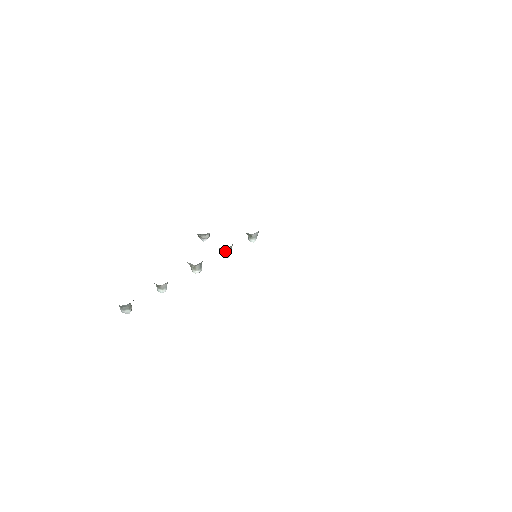
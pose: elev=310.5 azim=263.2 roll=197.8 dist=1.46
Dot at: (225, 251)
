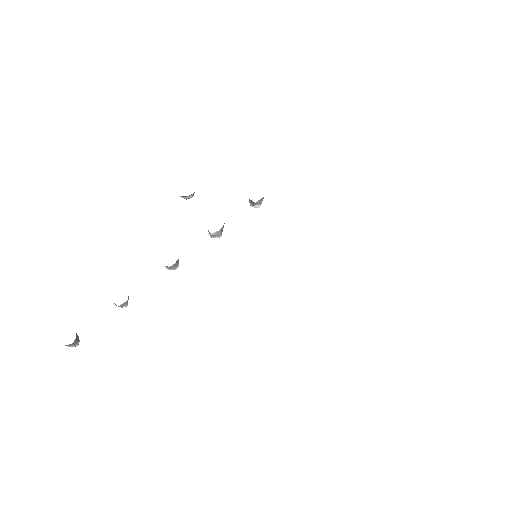
Dot at: (213, 234)
